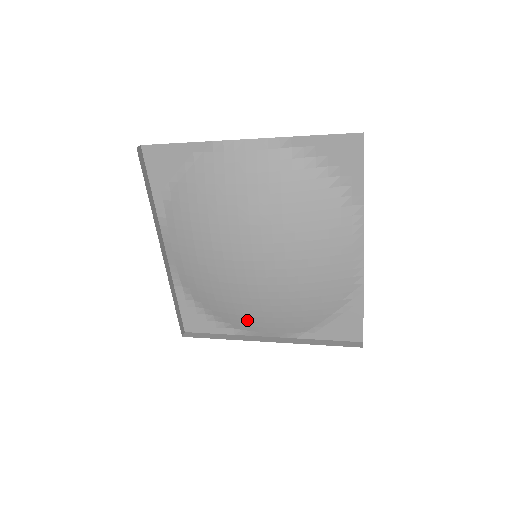
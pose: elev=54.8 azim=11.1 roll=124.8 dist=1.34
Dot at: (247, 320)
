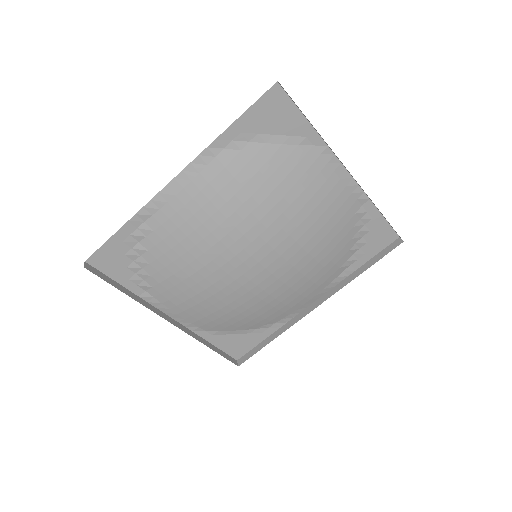
Dot at: (177, 295)
